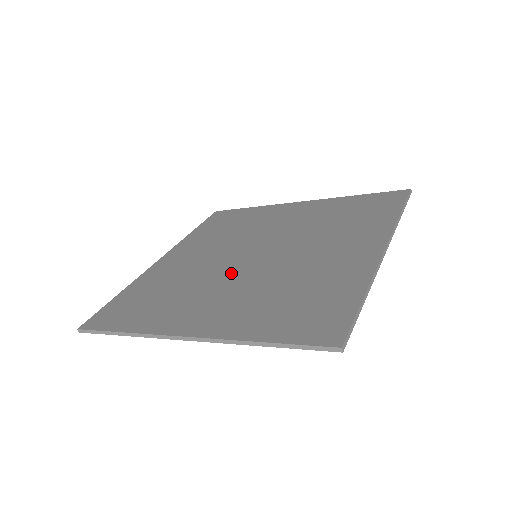
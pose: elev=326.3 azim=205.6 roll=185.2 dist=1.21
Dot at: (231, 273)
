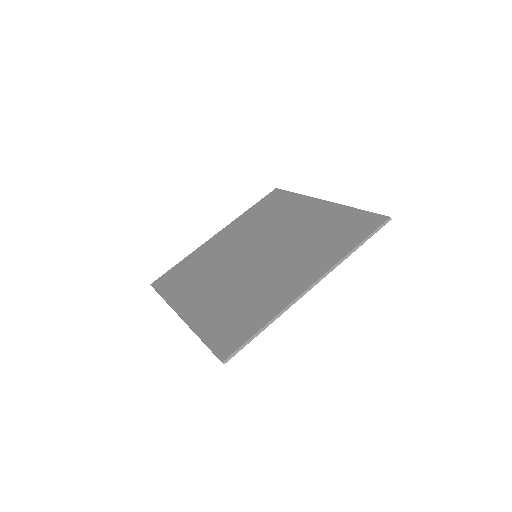
Dot at: (232, 269)
